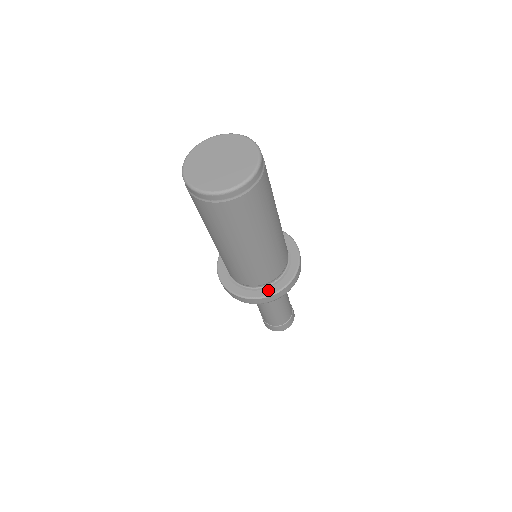
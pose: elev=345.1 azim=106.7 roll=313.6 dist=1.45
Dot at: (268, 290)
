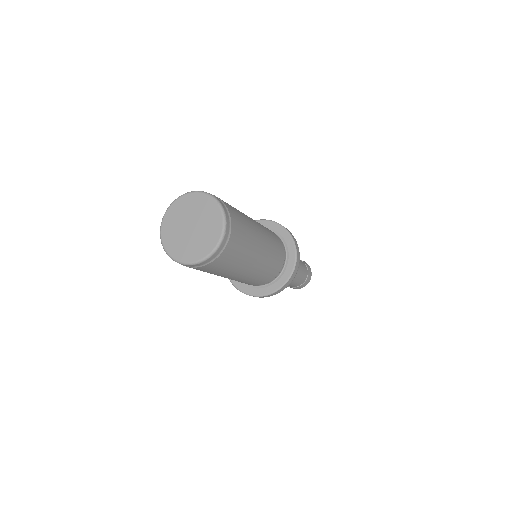
Dot at: (258, 291)
